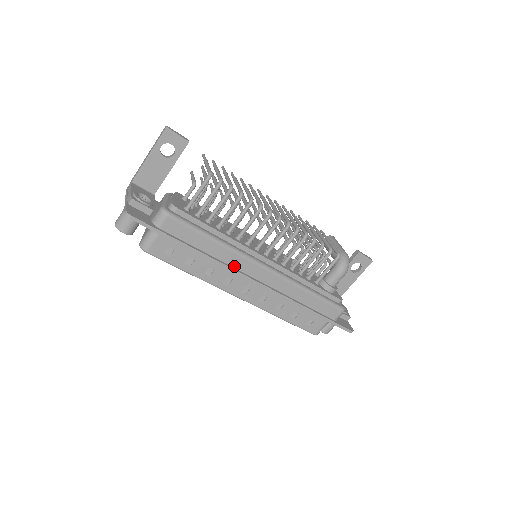
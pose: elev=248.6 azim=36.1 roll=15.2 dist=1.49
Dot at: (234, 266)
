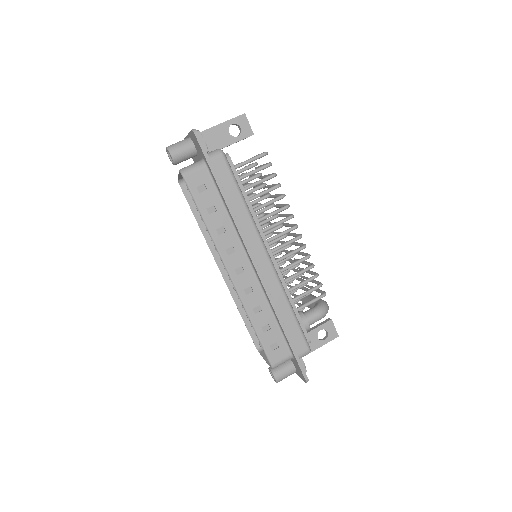
Dot at: (245, 237)
